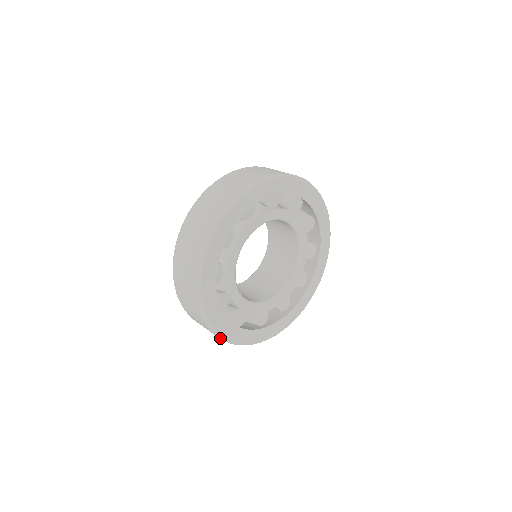
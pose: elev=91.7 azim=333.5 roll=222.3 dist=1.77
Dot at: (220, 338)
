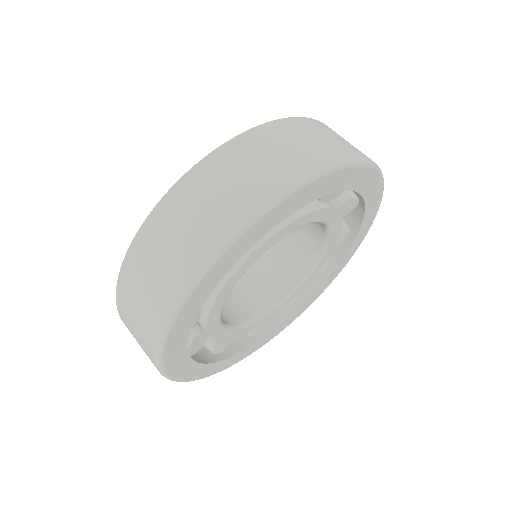
Dot at: (161, 335)
